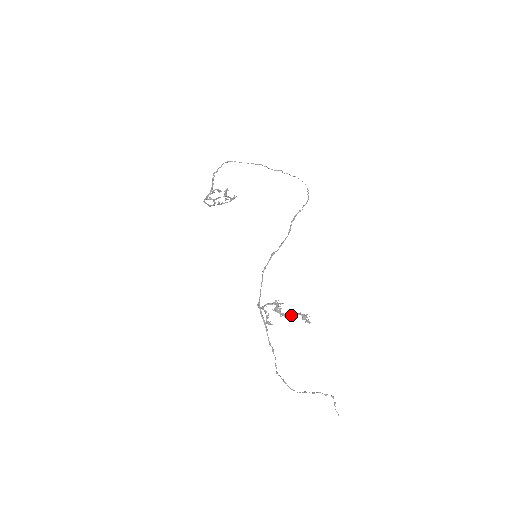
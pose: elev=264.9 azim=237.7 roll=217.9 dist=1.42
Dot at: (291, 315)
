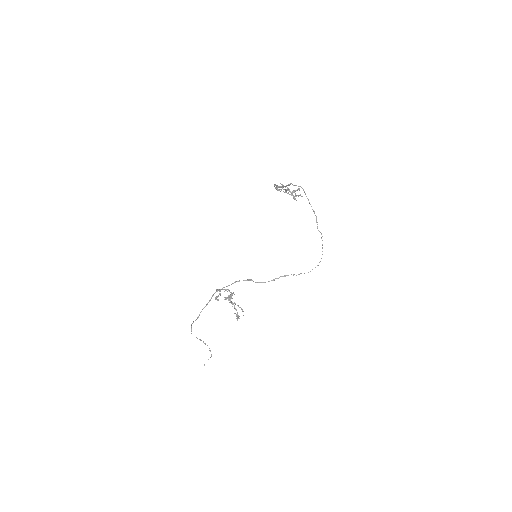
Dot at: occluded
